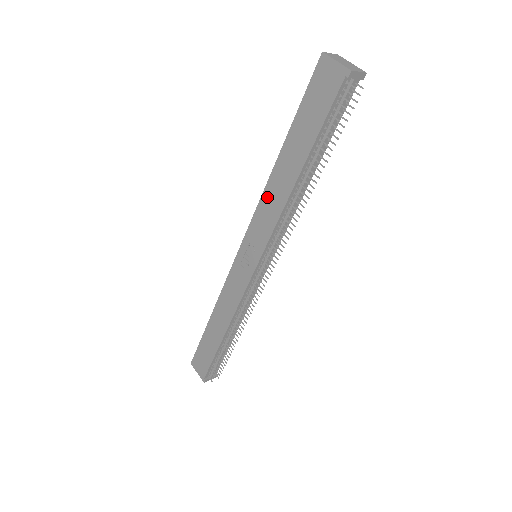
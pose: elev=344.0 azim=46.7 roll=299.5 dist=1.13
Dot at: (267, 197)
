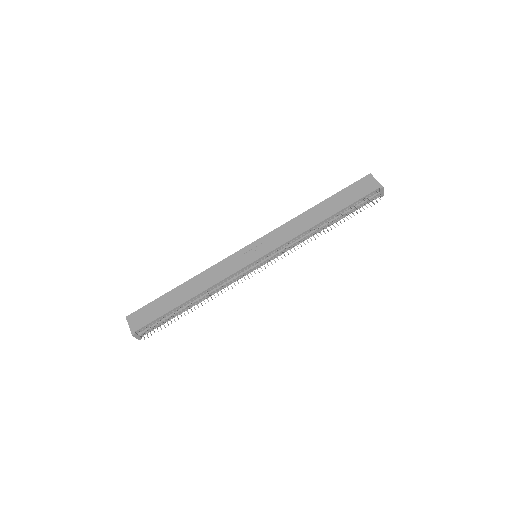
Dot at: (293, 223)
